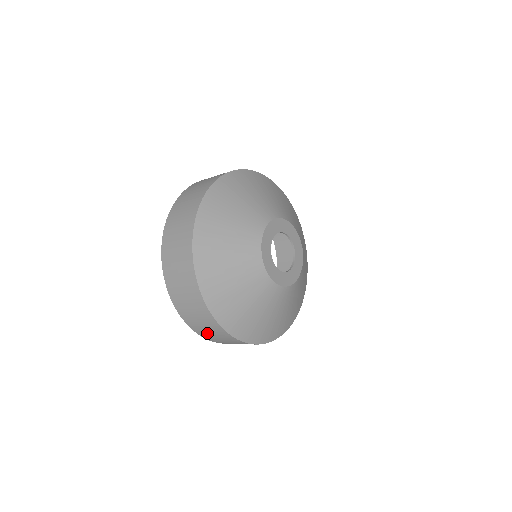
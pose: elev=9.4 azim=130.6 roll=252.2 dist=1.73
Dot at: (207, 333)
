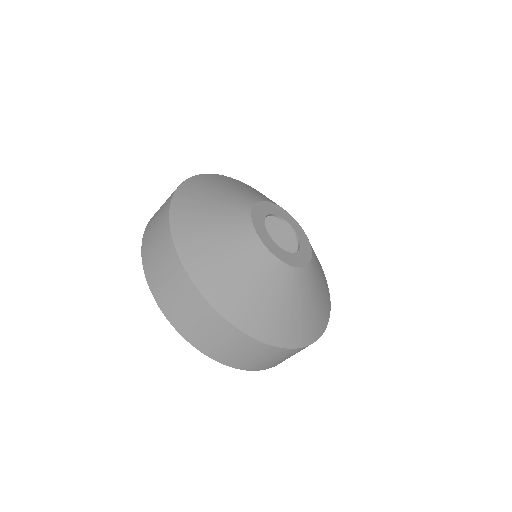
Dot at: (191, 325)
